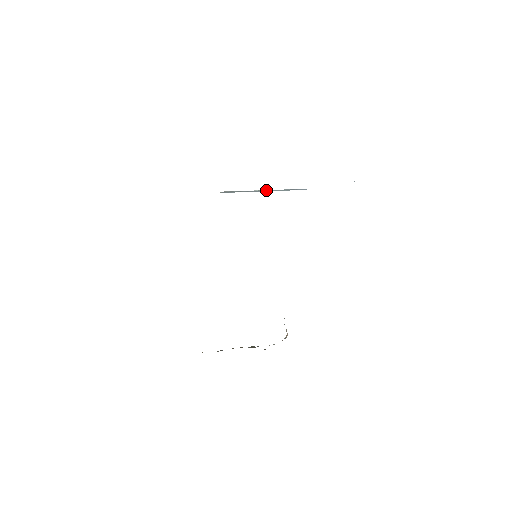
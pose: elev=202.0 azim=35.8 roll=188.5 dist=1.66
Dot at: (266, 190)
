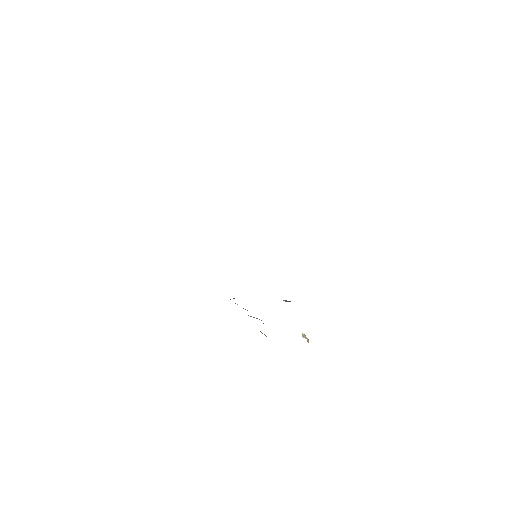
Dot at: occluded
